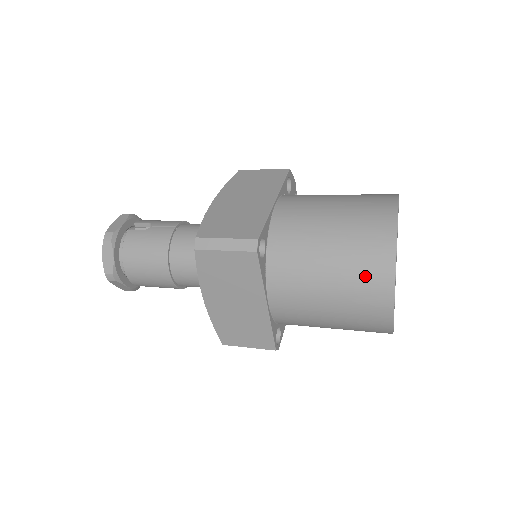
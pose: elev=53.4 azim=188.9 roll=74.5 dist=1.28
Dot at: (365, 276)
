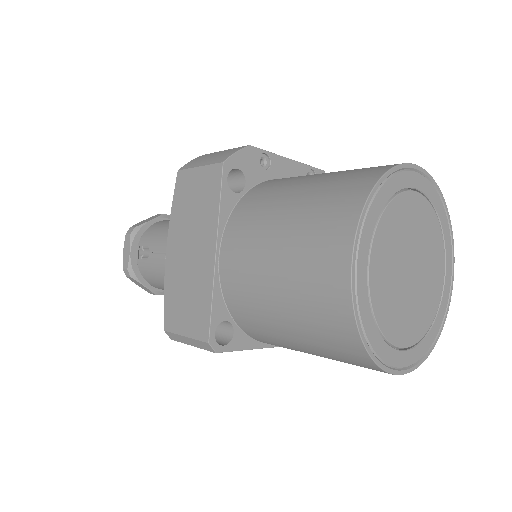
Dot at: (343, 358)
